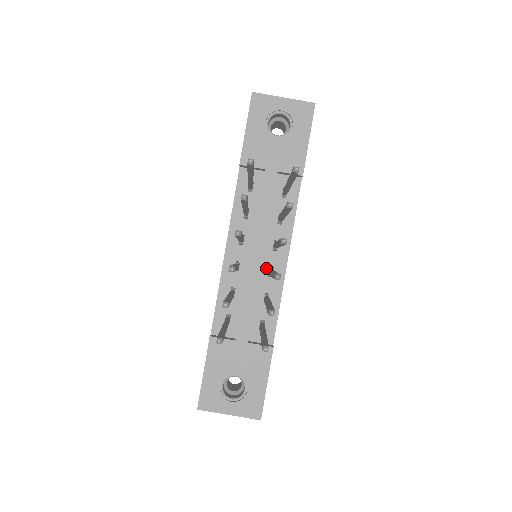
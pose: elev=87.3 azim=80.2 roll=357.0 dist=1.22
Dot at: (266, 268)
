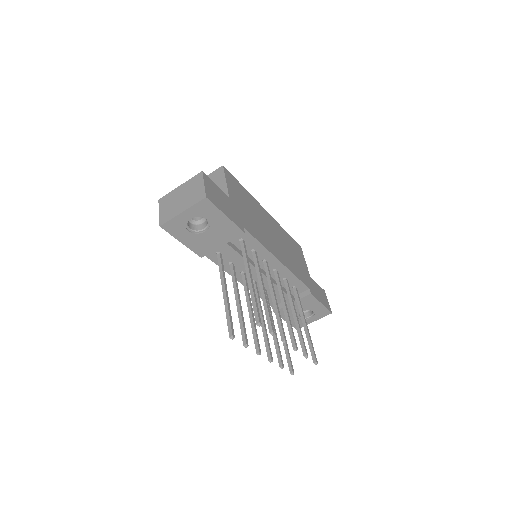
Dot at: (271, 272)
